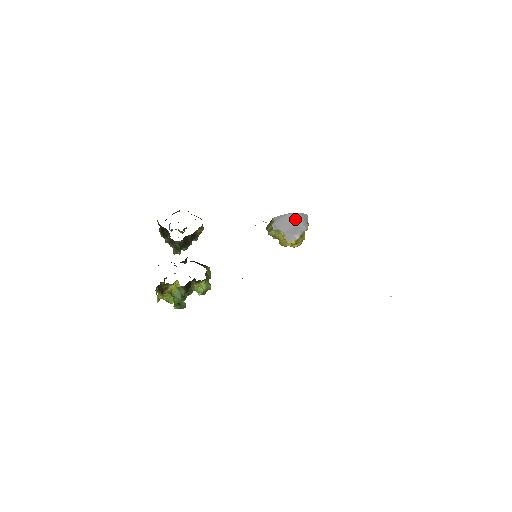
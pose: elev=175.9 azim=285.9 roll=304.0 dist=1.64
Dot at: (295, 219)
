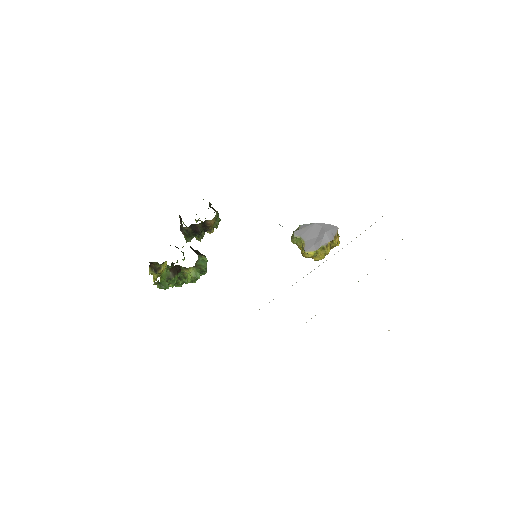
Dot at: (321, 229)
